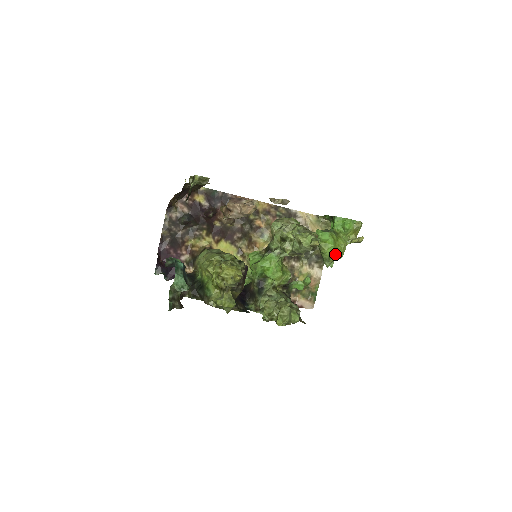
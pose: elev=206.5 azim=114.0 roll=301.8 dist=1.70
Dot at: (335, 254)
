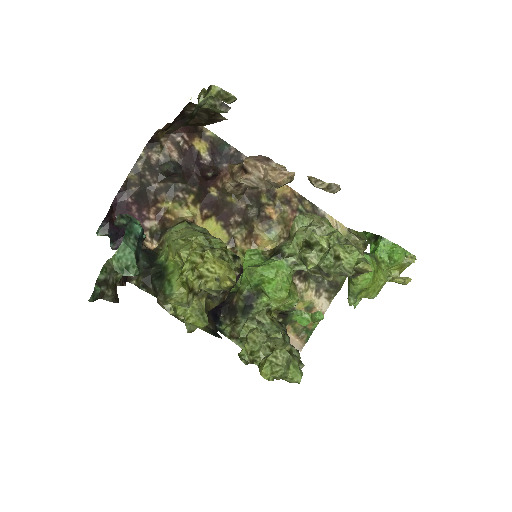
Dot at: (368, 290)
